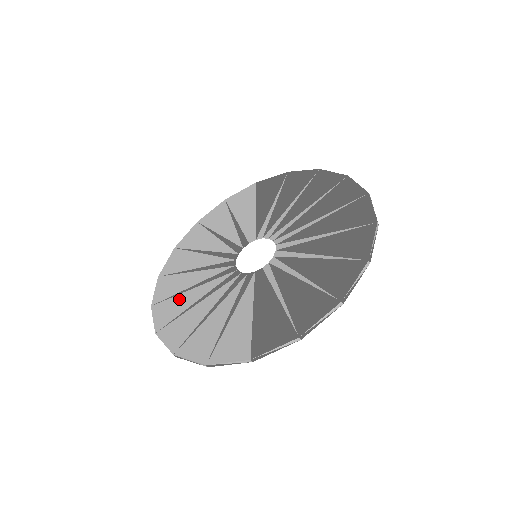
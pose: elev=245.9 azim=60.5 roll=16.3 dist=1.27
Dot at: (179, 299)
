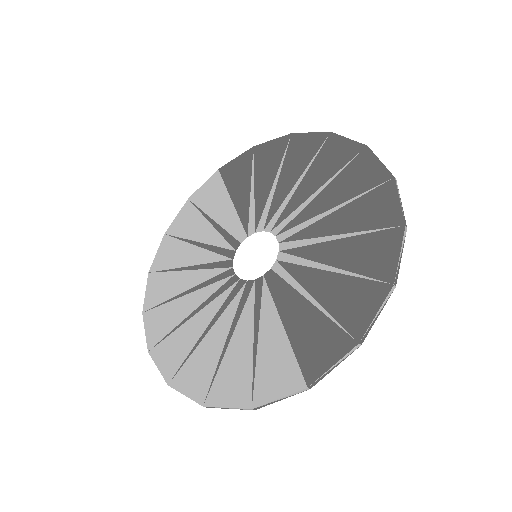
Dot at: (181, 334)
